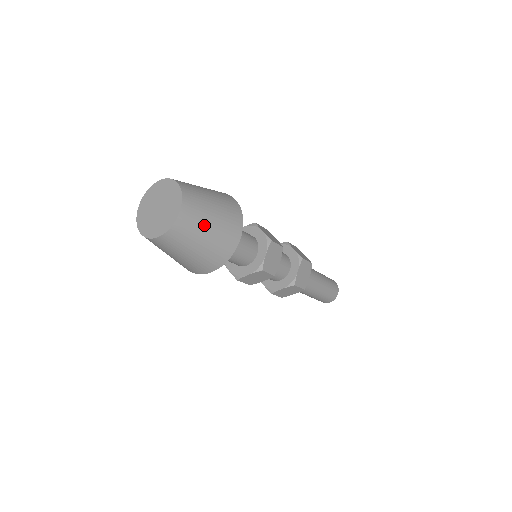
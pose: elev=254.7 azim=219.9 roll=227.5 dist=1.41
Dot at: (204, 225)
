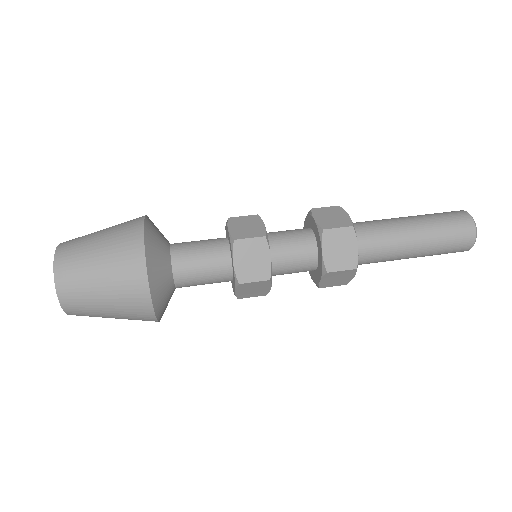
Dot at: (90, 241)
